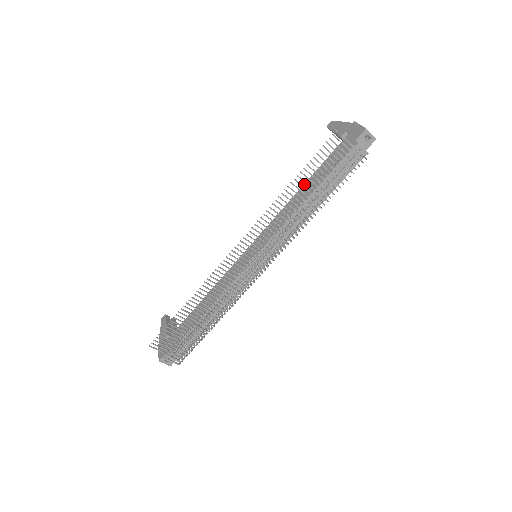
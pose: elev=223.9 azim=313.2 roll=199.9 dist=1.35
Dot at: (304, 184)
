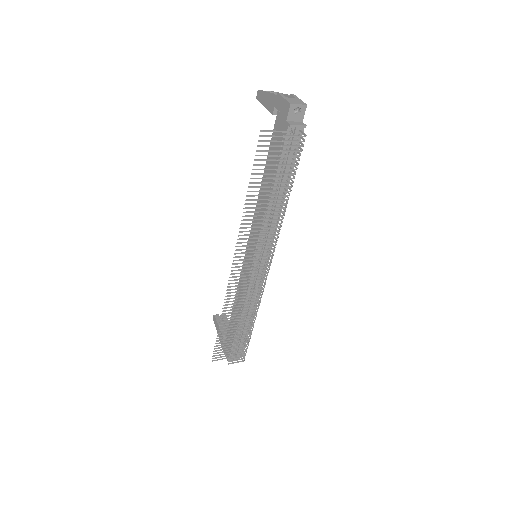
Dot at: occluded
